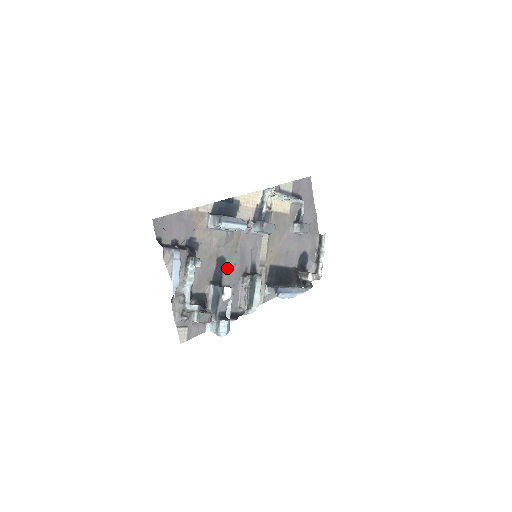
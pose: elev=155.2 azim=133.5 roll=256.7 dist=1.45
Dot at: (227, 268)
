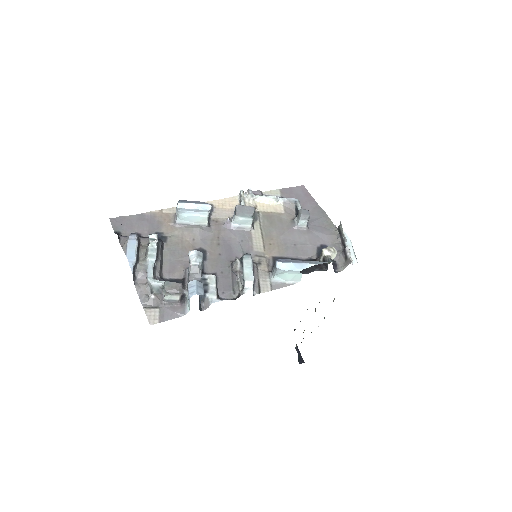
Dot at: (209, 258)
